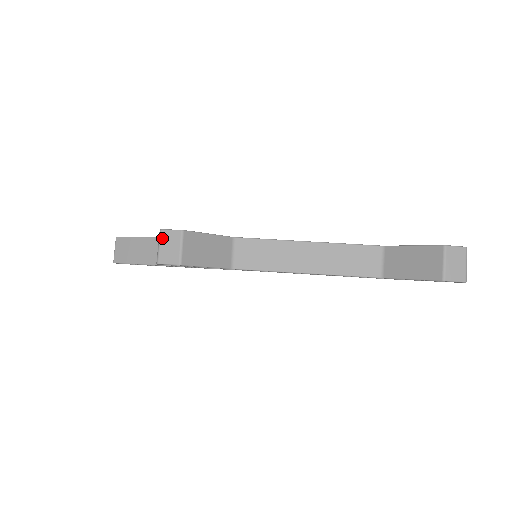
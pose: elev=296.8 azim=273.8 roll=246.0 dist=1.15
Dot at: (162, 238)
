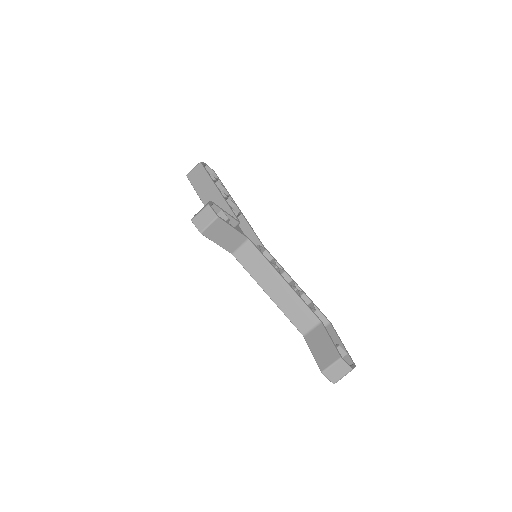
Dot at: (205, 210)
